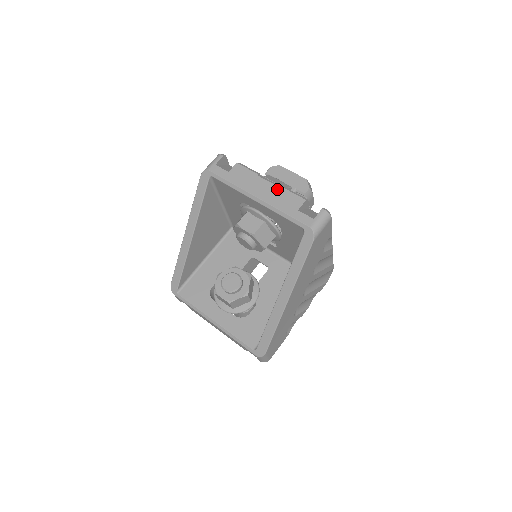
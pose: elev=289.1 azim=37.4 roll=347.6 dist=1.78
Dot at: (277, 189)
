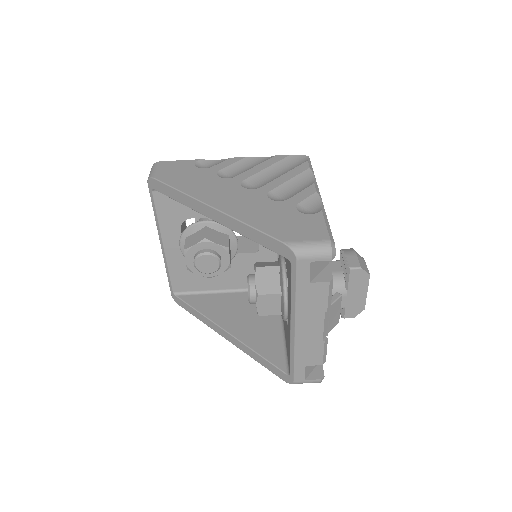
Dot at: (319, 339)
